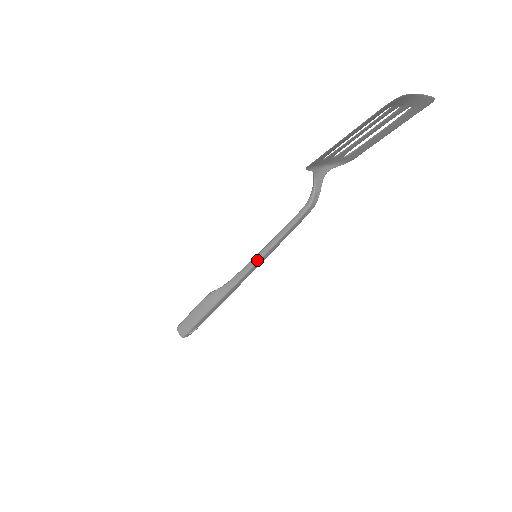
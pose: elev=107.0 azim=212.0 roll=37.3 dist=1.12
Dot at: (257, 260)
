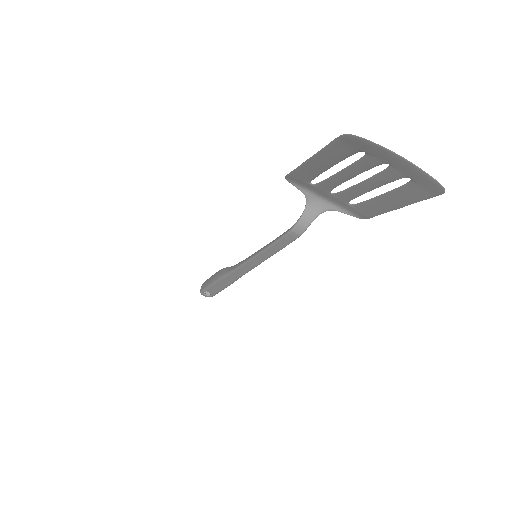
Dot at: (250, 258)
